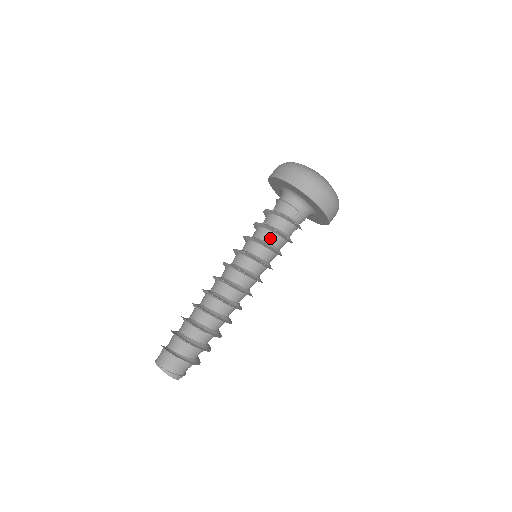
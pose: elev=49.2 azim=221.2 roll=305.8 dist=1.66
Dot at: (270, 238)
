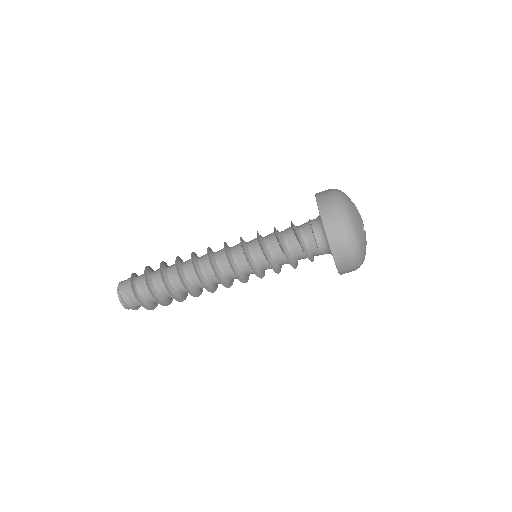
Dot at: (274, 250)
